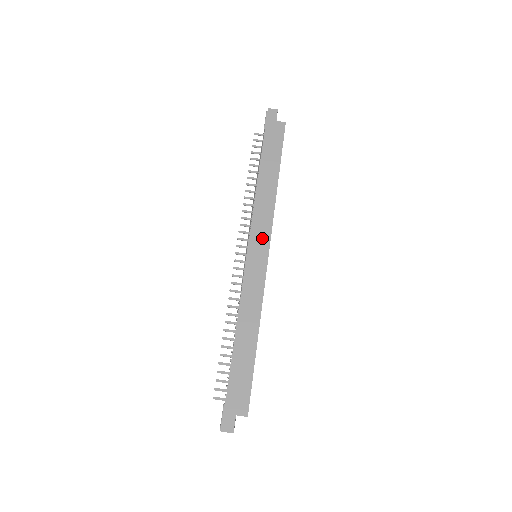
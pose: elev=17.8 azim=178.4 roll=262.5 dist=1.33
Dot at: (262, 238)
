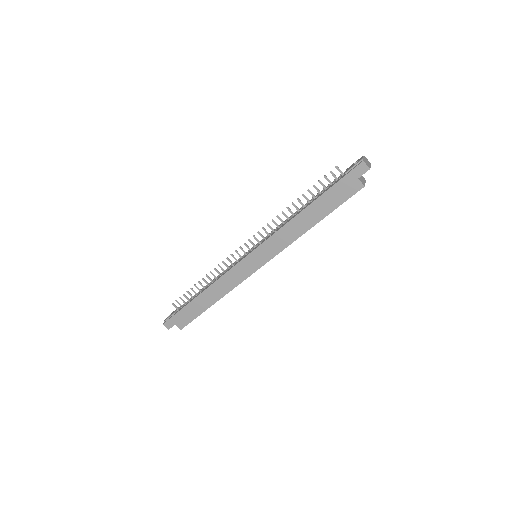
Dot at: (264, 255)
